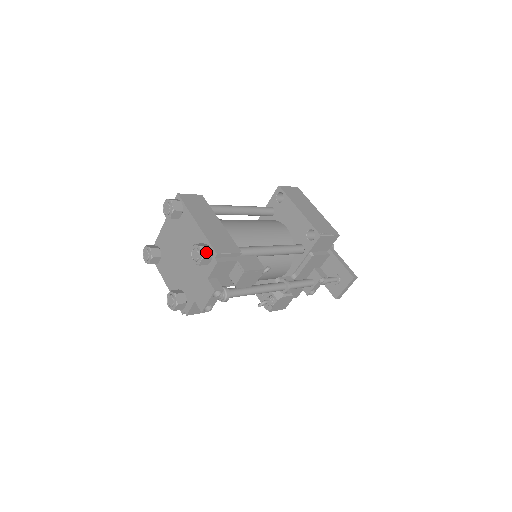
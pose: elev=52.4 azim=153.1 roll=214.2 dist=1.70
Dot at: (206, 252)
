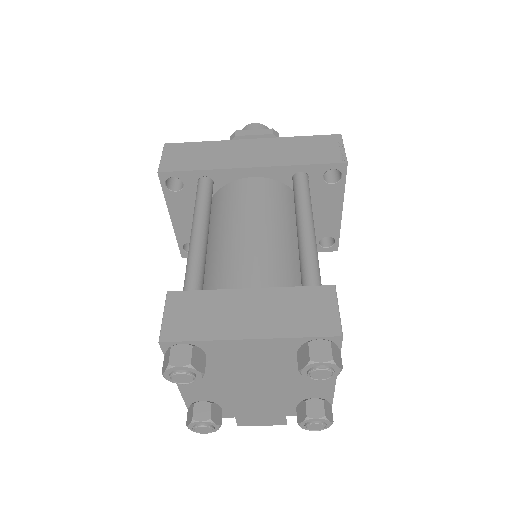
Dot at: occluded
